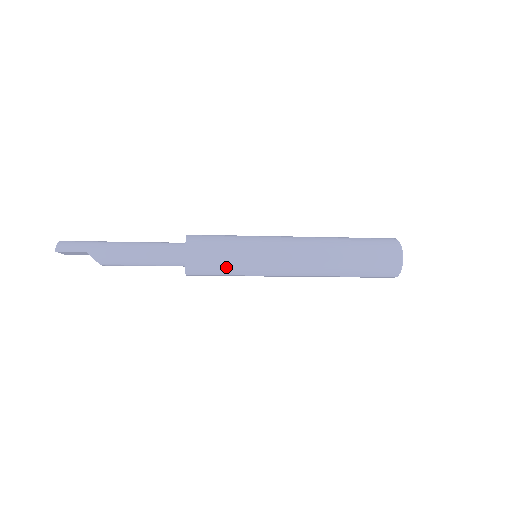
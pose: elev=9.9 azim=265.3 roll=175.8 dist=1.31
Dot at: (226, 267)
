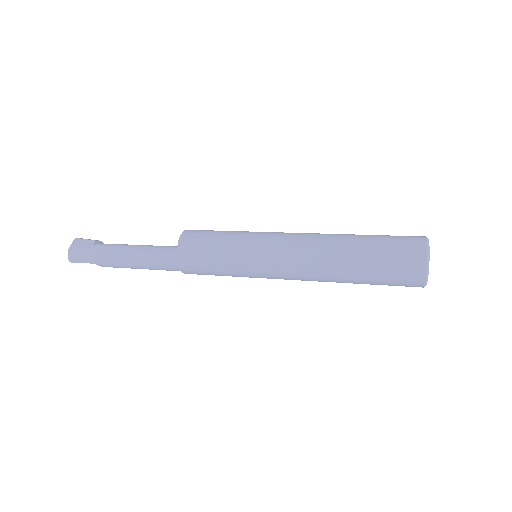
Dot at: occluded
